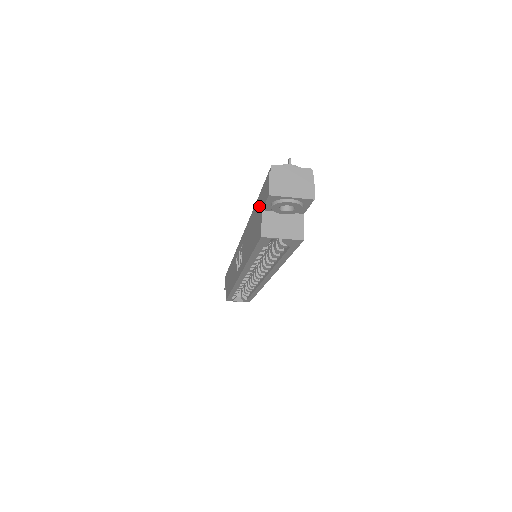
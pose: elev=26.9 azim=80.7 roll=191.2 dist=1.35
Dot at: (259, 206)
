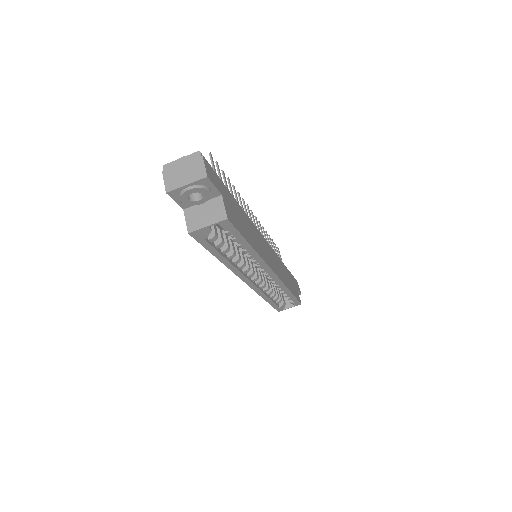
Dot at: occluded
